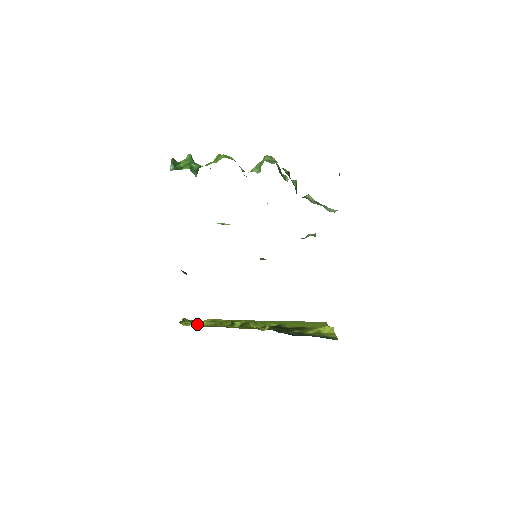
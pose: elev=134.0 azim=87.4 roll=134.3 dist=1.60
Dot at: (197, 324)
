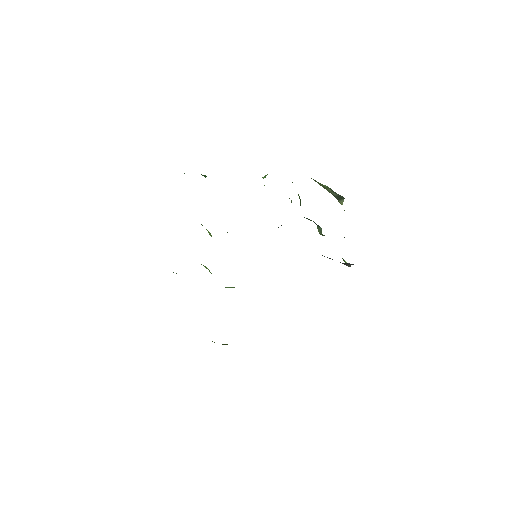
Dot at: occluded
